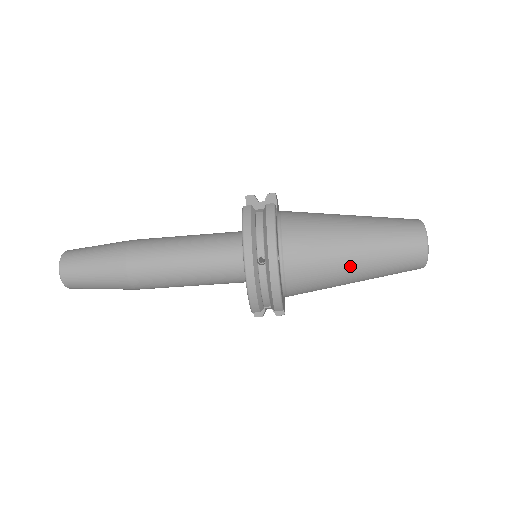
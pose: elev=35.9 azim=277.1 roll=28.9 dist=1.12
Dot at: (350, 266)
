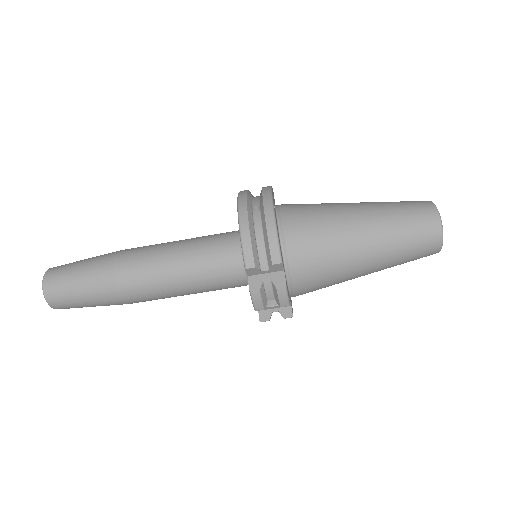
Dot at: (354, 223)
